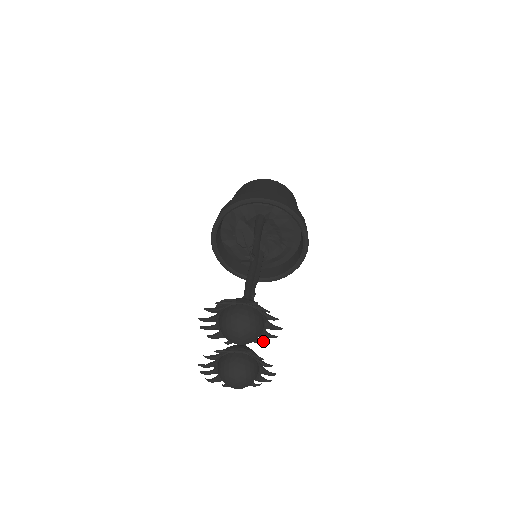
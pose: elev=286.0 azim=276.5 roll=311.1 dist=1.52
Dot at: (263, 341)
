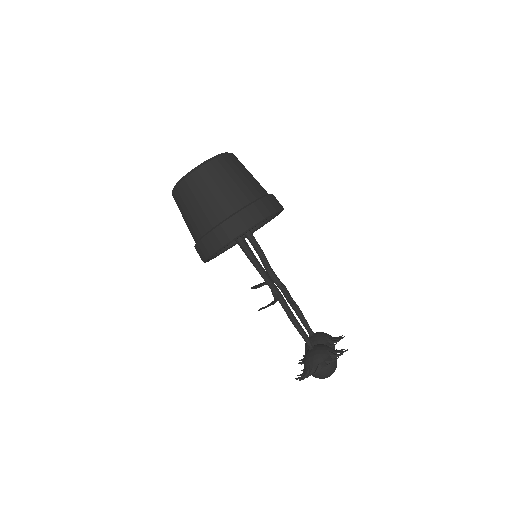
Dot at: occluded
